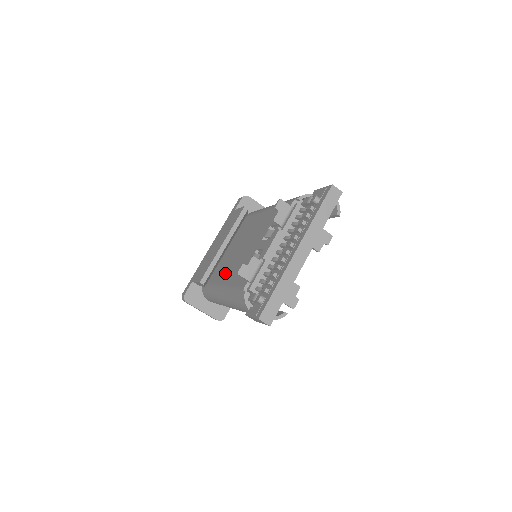
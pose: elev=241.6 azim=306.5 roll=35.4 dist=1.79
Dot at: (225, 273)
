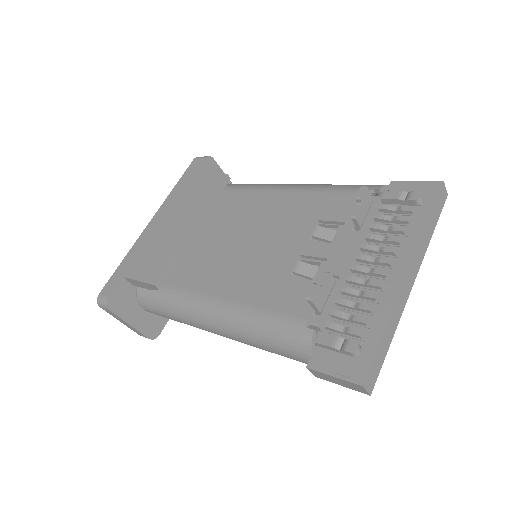
Dot at: (213, 278)
